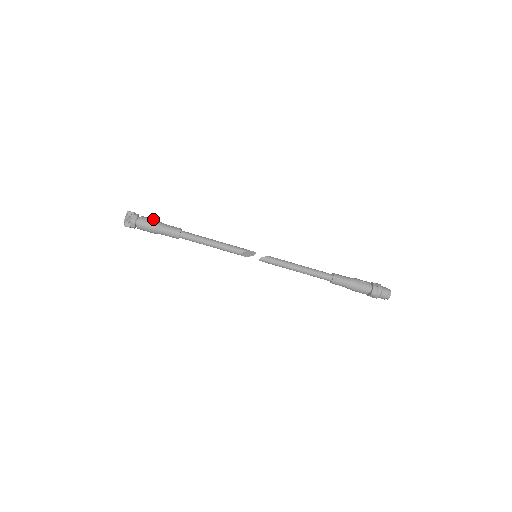
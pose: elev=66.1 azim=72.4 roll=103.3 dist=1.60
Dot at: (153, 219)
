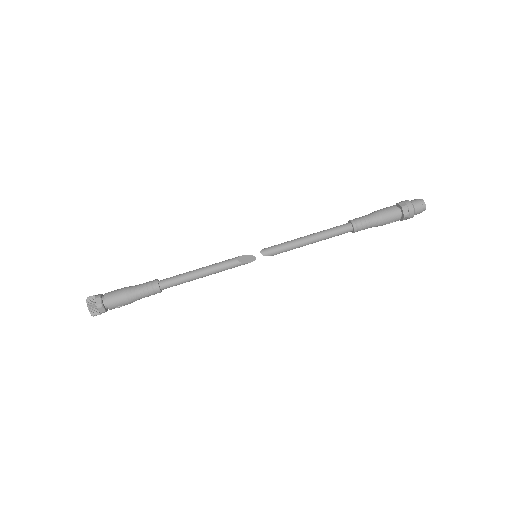
Dot at: occluded
